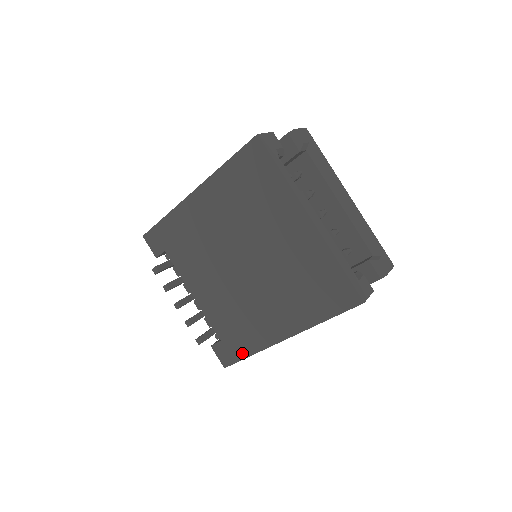
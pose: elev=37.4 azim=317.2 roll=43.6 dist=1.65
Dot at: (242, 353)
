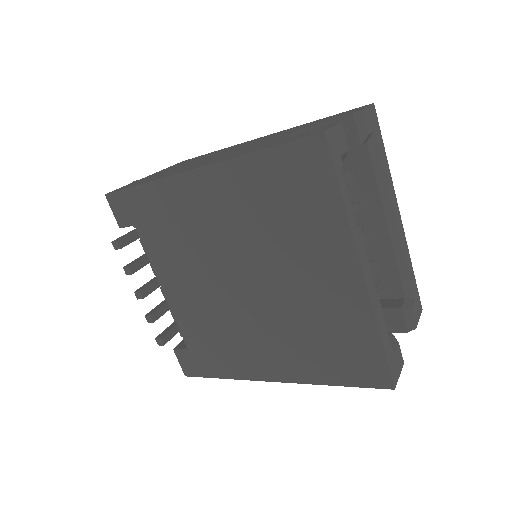
Dot at: (212, 372)
